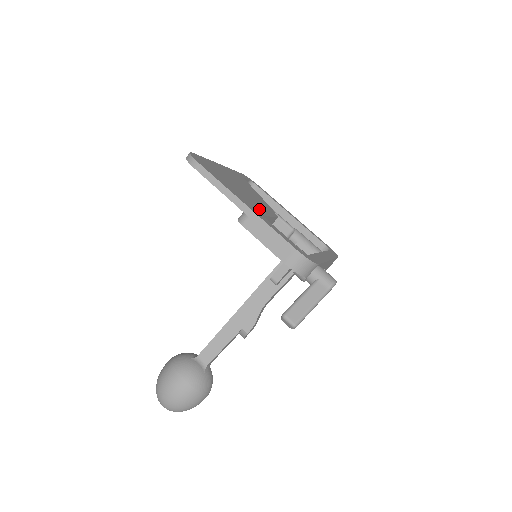
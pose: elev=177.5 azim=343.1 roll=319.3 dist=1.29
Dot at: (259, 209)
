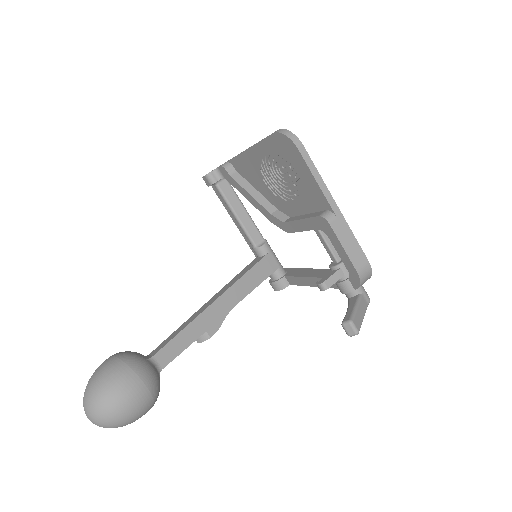
Dot at: occluded
